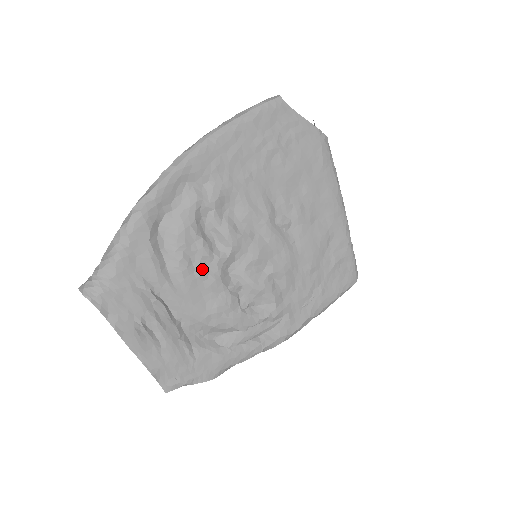
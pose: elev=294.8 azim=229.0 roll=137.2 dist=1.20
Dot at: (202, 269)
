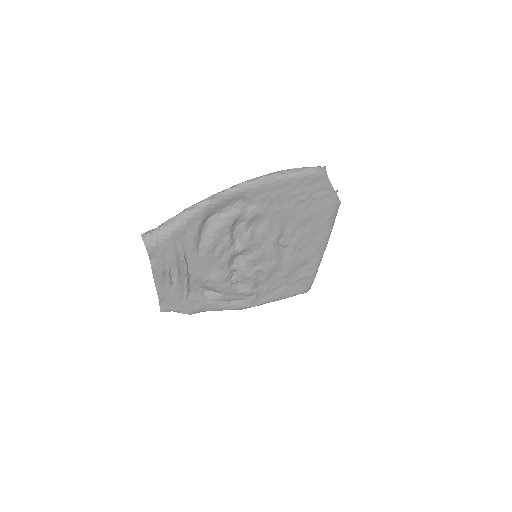
Dot at: (220, 253)
